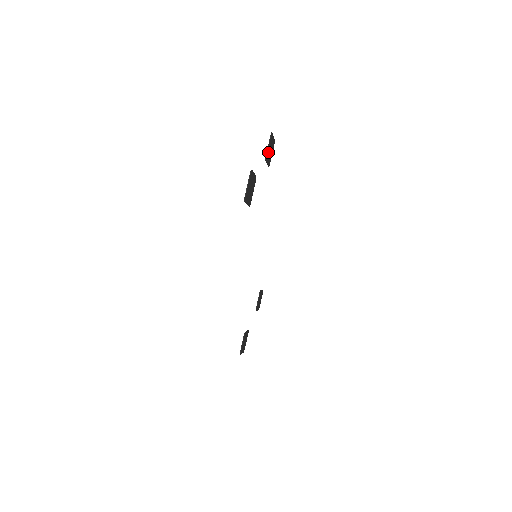
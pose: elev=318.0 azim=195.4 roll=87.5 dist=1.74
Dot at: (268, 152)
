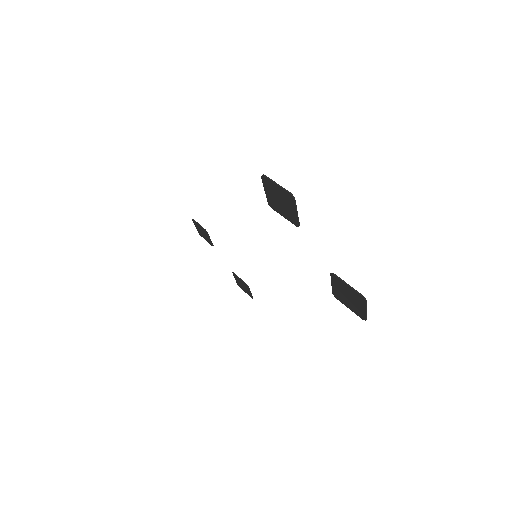
Dot at: (291, 213)
